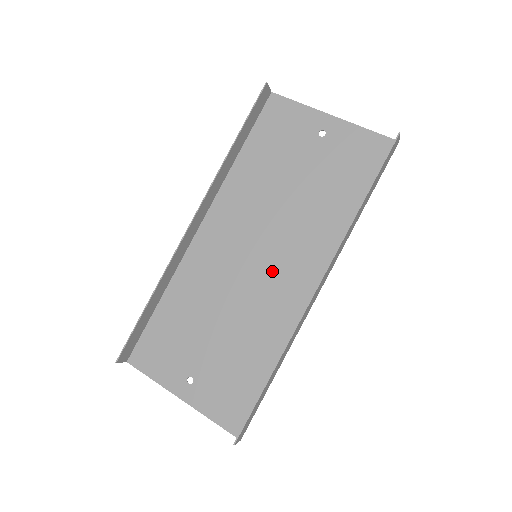
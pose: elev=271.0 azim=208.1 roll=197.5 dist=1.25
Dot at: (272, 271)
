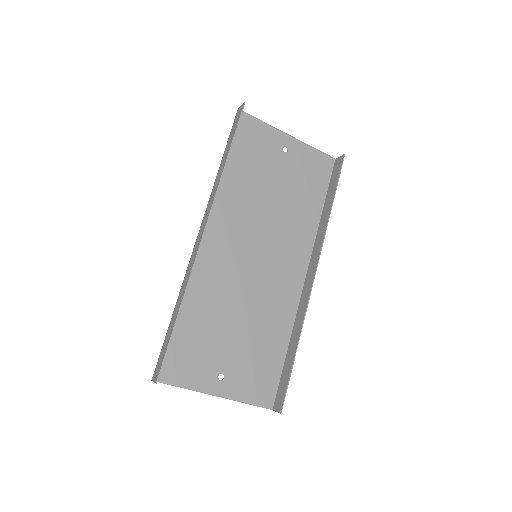
Dot at: (270, 267)
